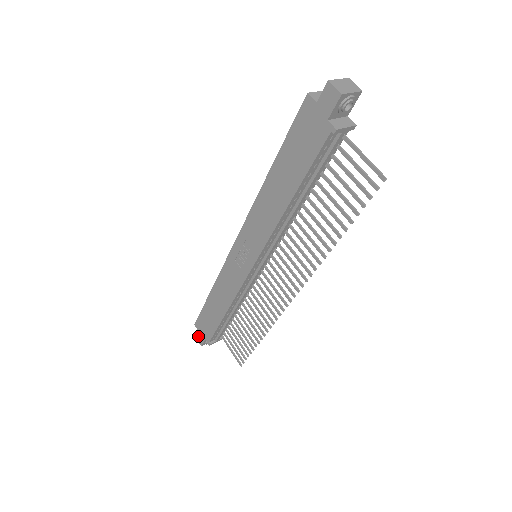
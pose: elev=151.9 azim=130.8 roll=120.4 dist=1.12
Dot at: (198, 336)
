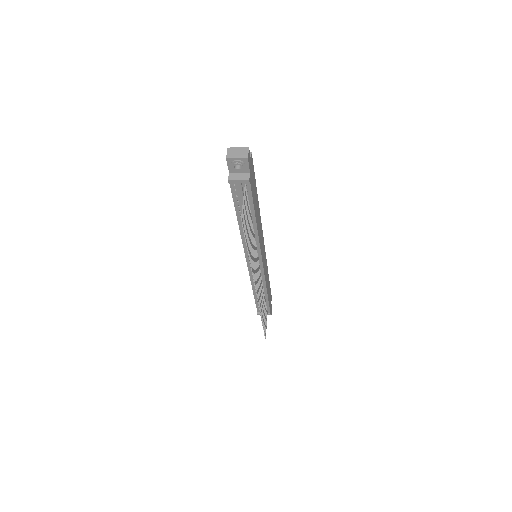
Dot at: occluded
